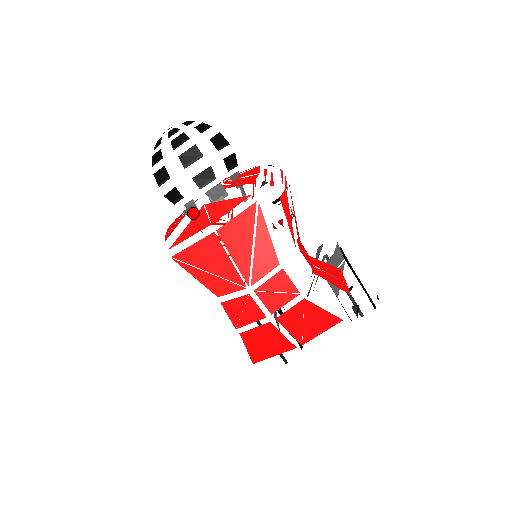
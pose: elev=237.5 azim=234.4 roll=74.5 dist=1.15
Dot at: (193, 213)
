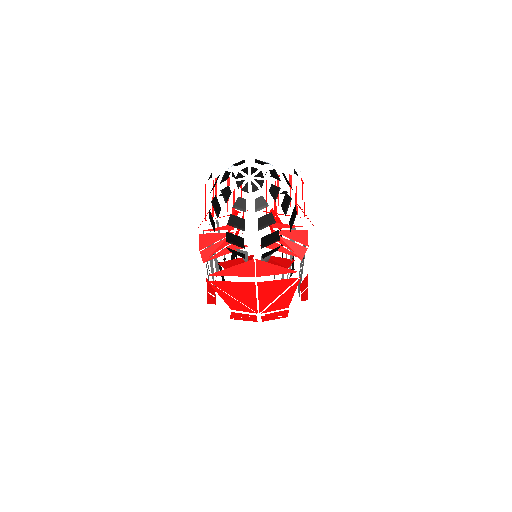
Dot at: occluded
